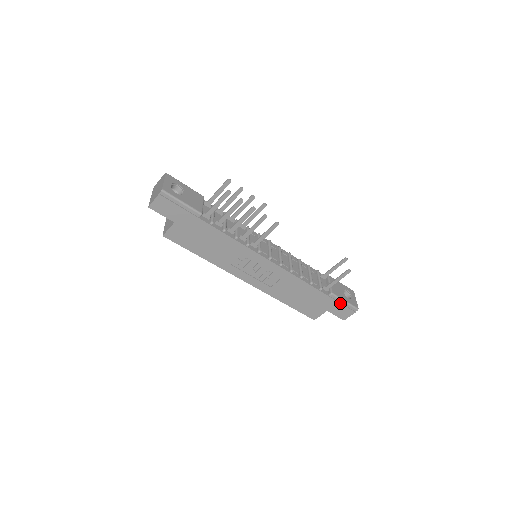
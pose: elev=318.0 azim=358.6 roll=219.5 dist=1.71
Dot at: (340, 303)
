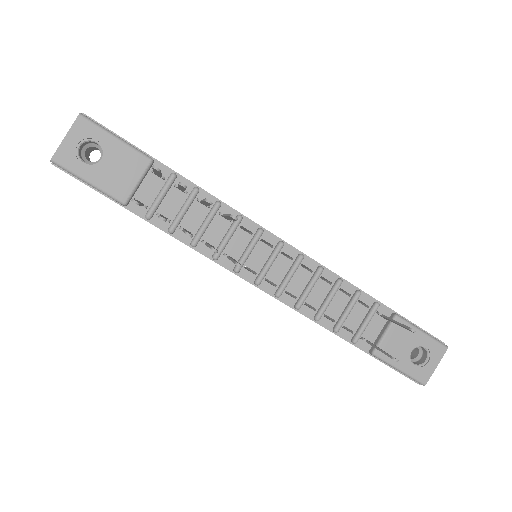
Dot at: (390, 366)
